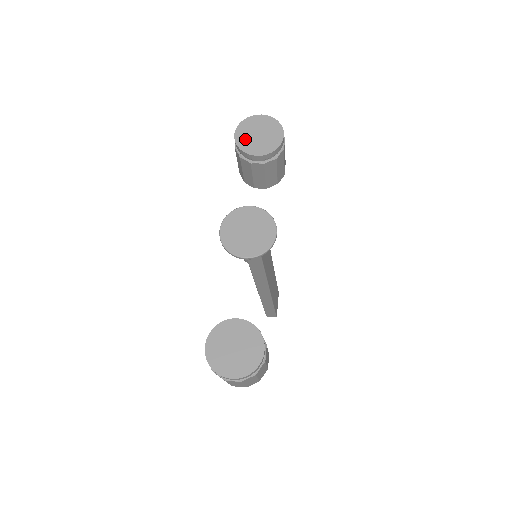
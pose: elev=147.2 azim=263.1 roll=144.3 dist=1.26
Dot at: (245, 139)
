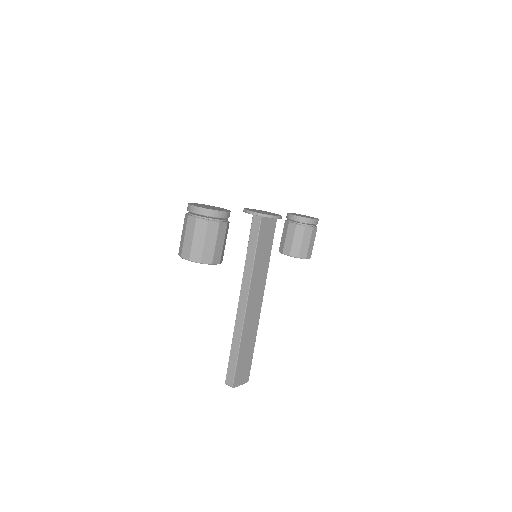
Dot at: occluded
